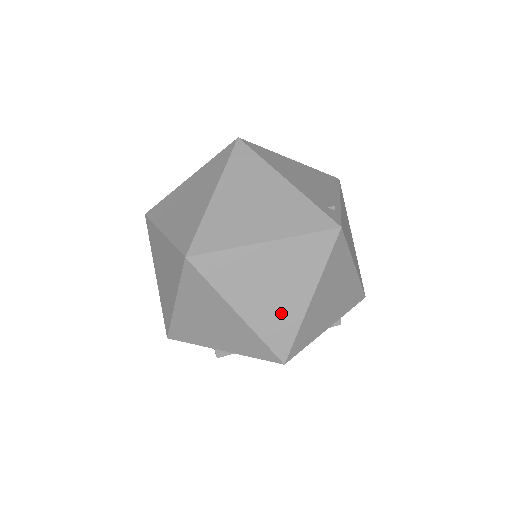
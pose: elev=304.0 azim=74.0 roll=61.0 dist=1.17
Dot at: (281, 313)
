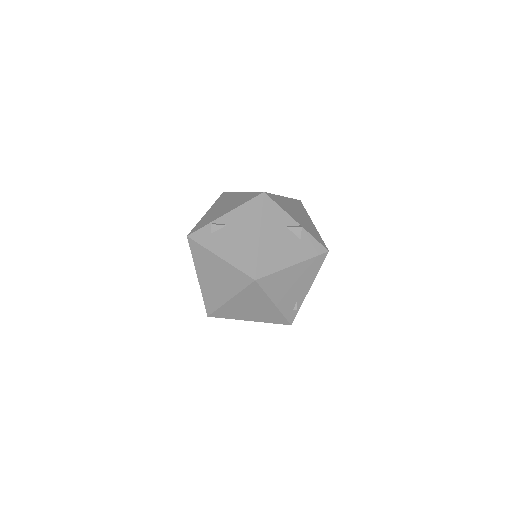
Dot at: occluded
